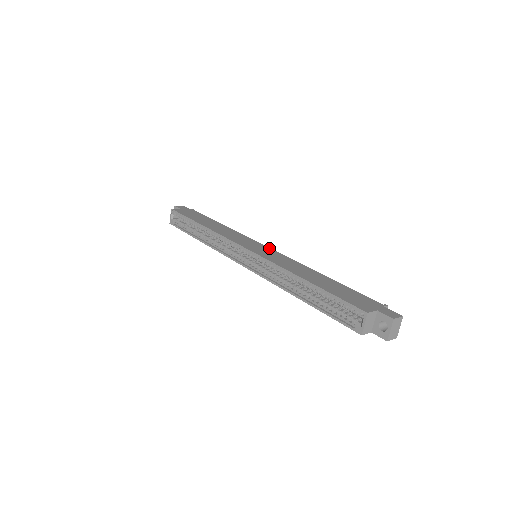
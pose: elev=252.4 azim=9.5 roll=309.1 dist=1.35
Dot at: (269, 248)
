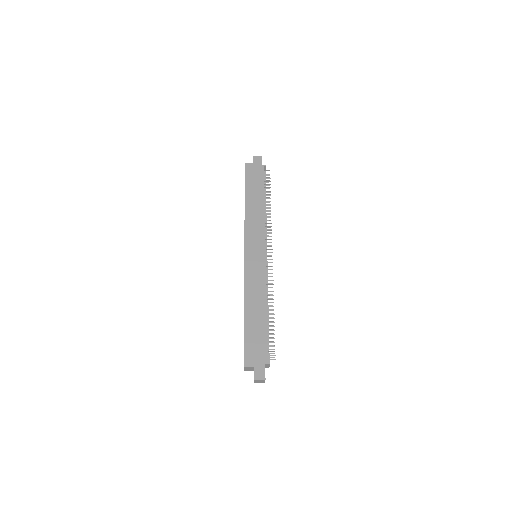
Dot at: (264, 256)
